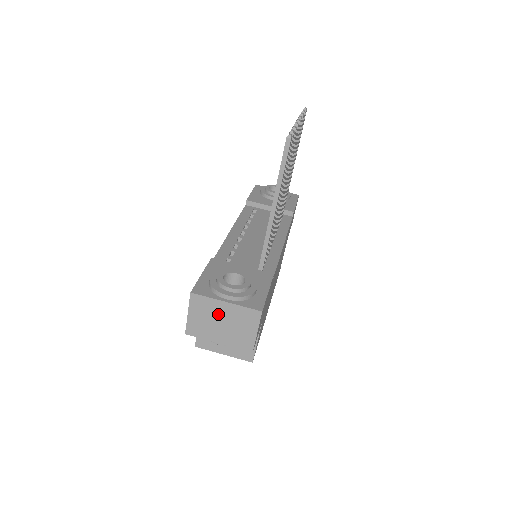
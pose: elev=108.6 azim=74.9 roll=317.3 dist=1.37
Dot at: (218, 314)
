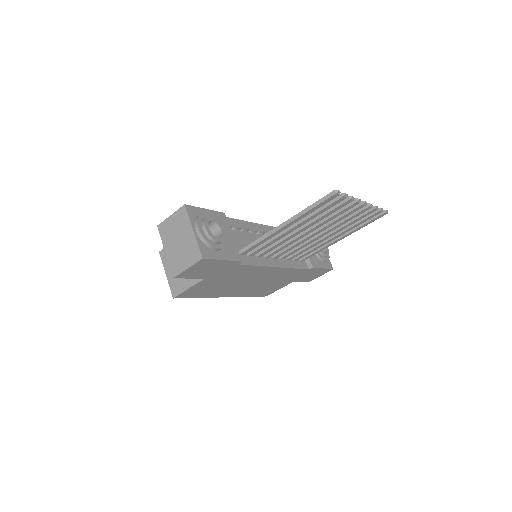
Dot at: (183, 233)
